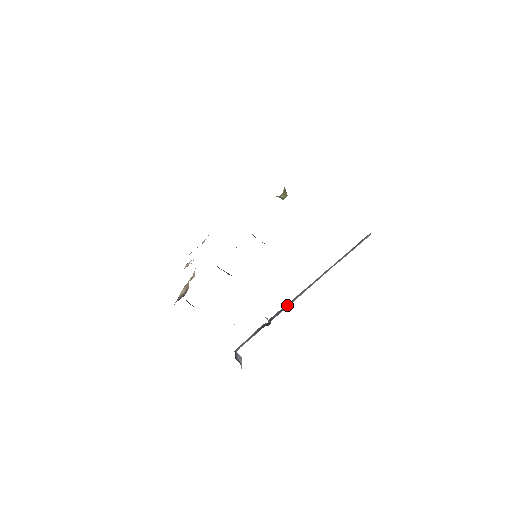
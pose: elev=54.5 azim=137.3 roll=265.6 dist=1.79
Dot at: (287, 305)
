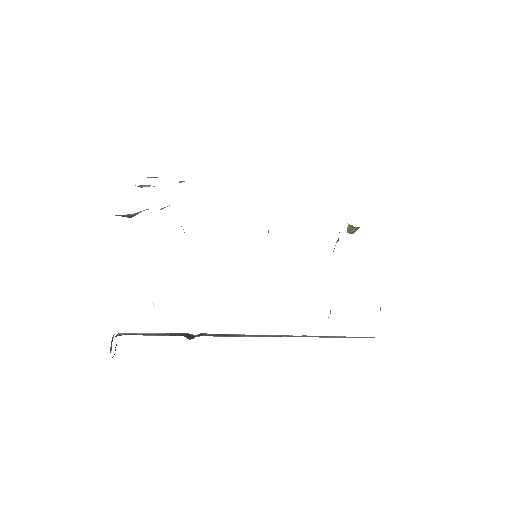
Dot at: (233, 335)
